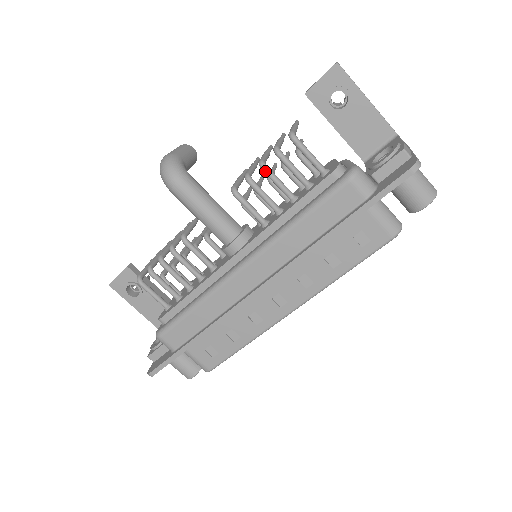
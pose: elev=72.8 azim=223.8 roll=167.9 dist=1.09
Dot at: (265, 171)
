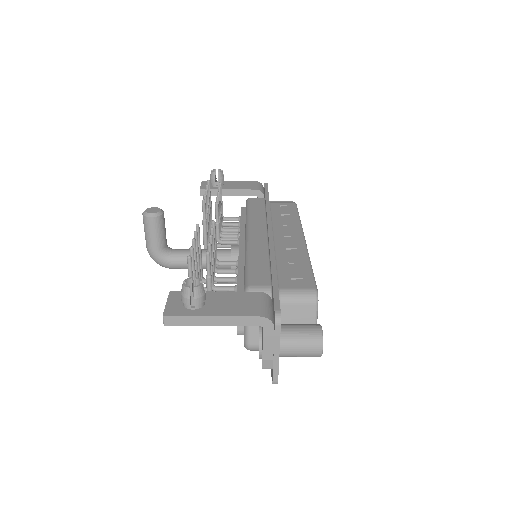
Dot at: occluded
